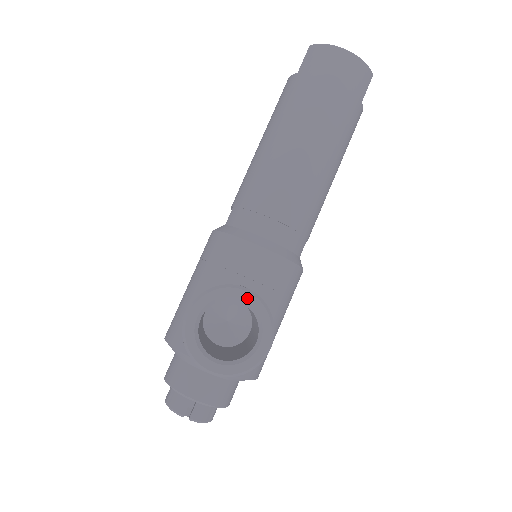
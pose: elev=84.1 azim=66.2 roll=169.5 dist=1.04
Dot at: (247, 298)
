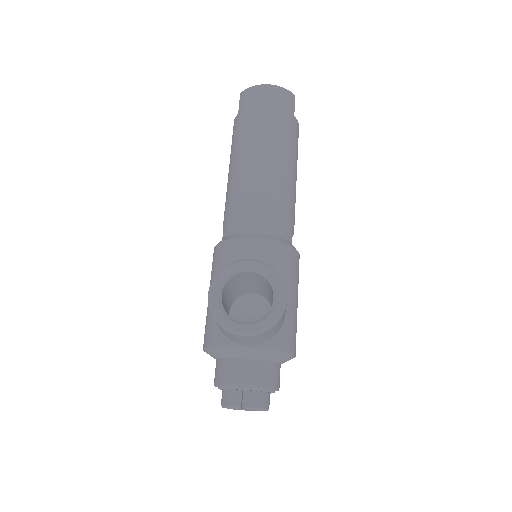
Dot at: (253, 266)
